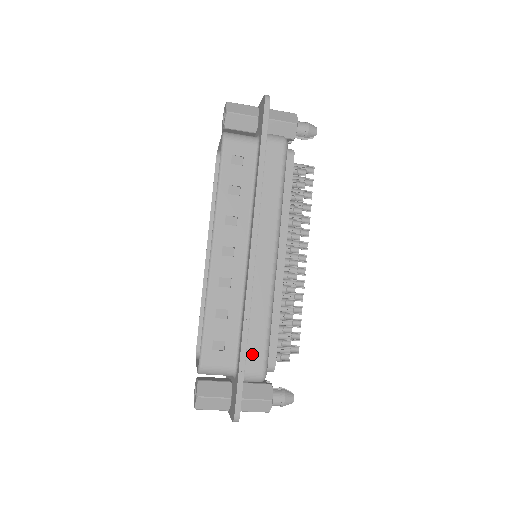
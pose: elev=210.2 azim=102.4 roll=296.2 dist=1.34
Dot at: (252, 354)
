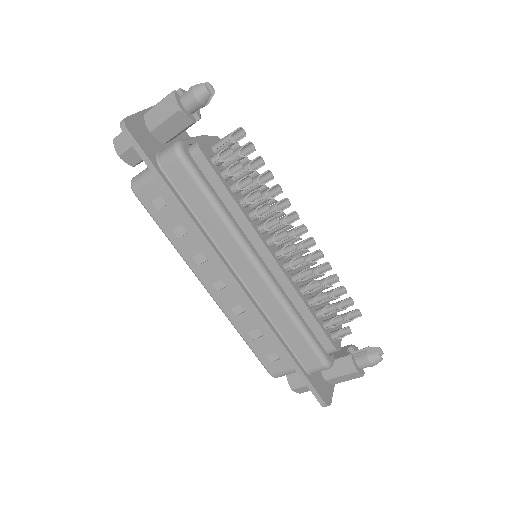
Dot at: (302, 355)
